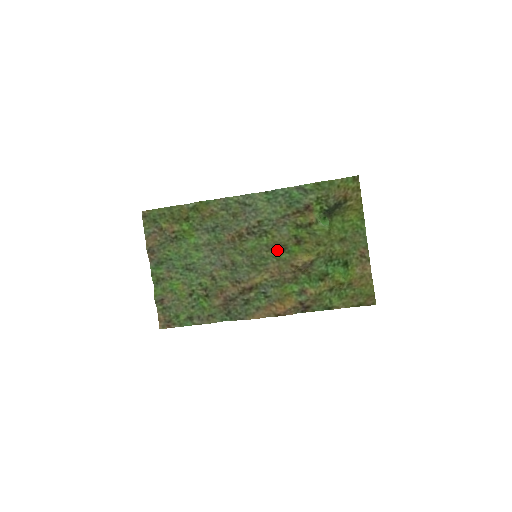
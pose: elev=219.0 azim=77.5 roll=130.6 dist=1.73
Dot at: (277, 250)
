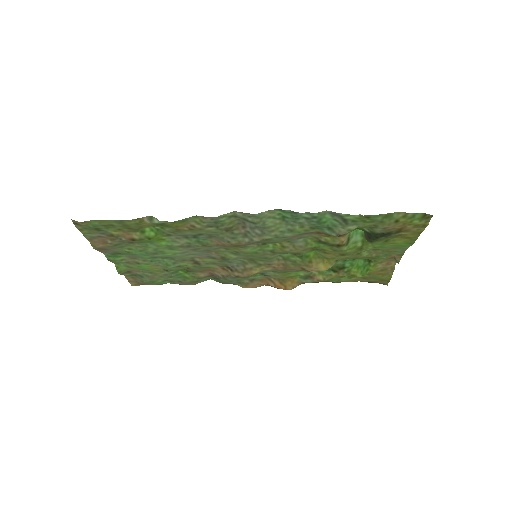
Dot at: (285, 253)
